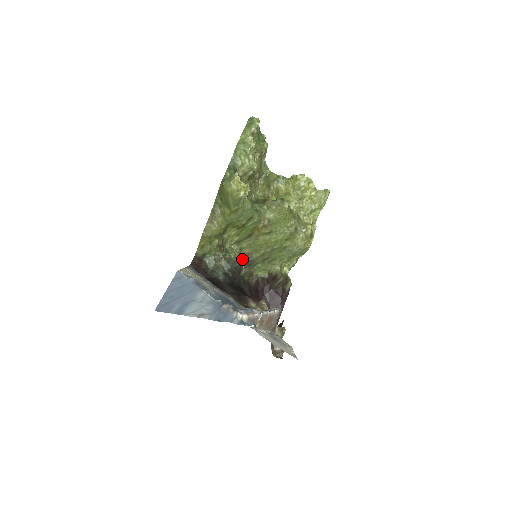
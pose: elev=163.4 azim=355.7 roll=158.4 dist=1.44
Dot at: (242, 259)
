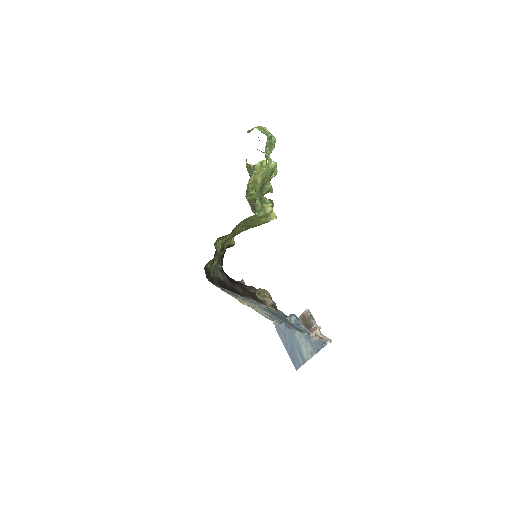
Dot at: occluded
